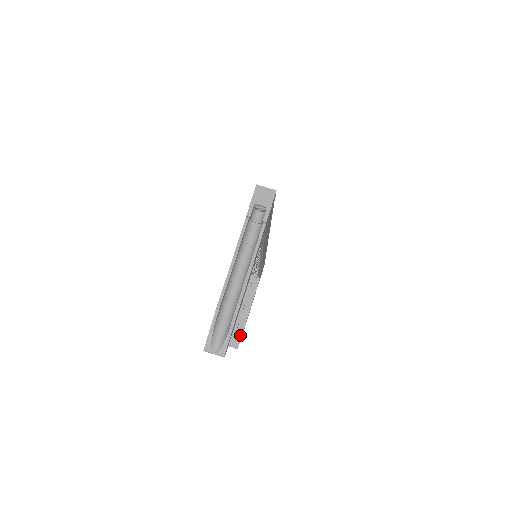
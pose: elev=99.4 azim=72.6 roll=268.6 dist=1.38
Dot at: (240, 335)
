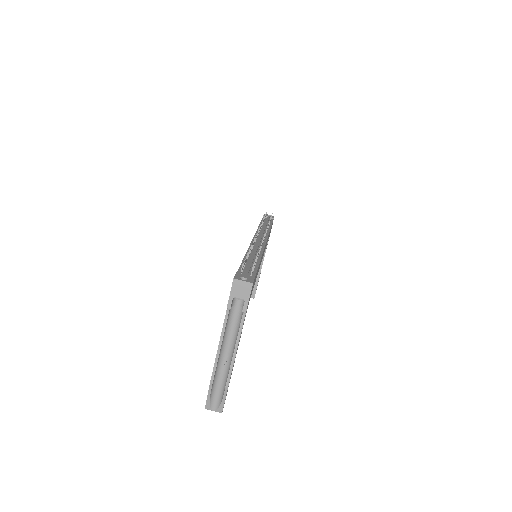
Dot at: (255, 287)
